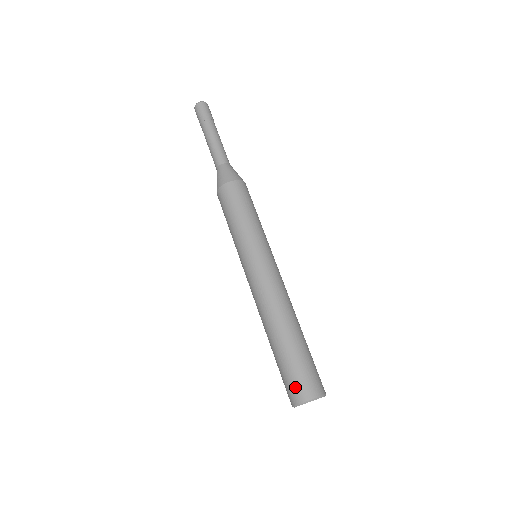
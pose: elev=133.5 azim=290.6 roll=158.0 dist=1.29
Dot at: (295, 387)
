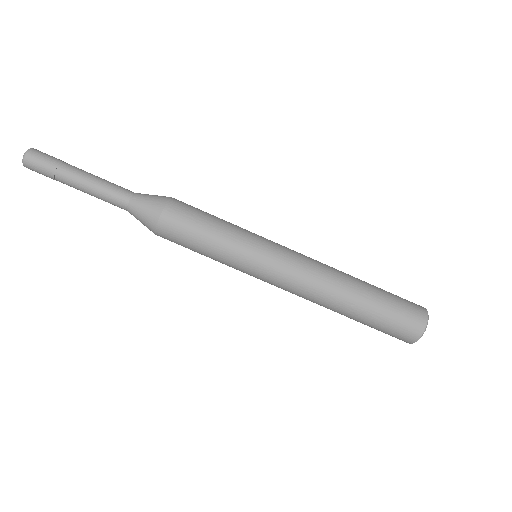
Dot at: (402, 333)
